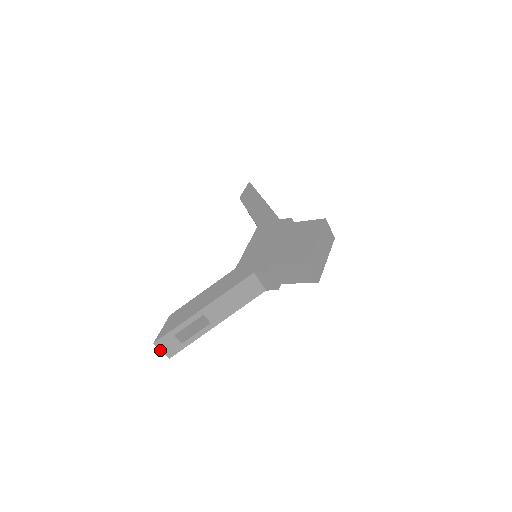
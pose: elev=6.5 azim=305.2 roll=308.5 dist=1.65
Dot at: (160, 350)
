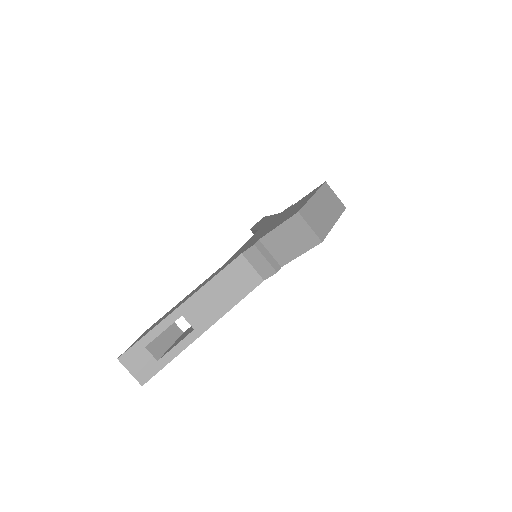
Dot at: occluded
